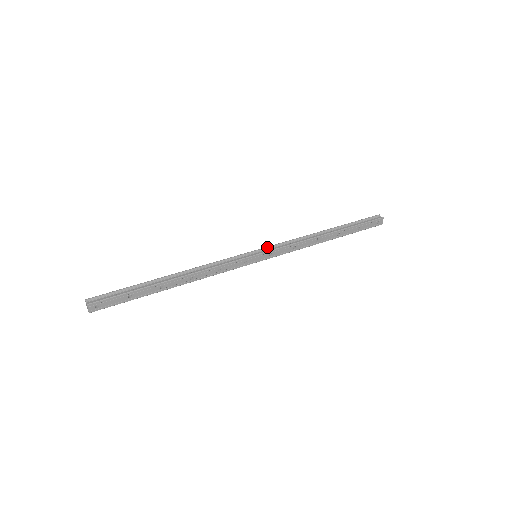
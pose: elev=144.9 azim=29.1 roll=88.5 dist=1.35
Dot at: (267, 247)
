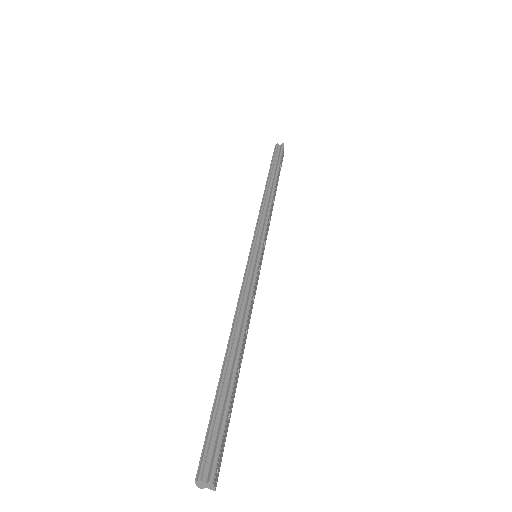
Dot at: (255, 239)
